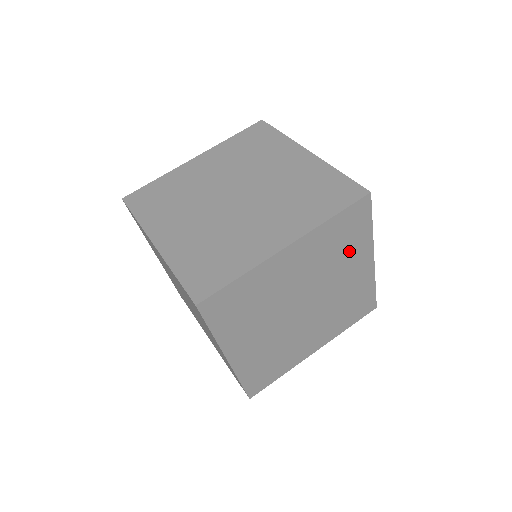
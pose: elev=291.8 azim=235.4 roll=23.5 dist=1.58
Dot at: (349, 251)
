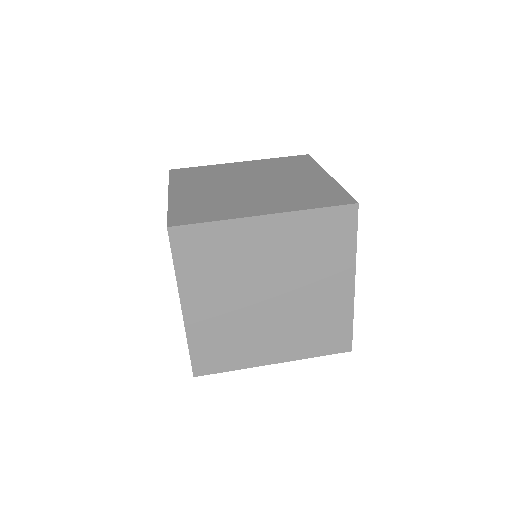
Dot at: (328, 258)
